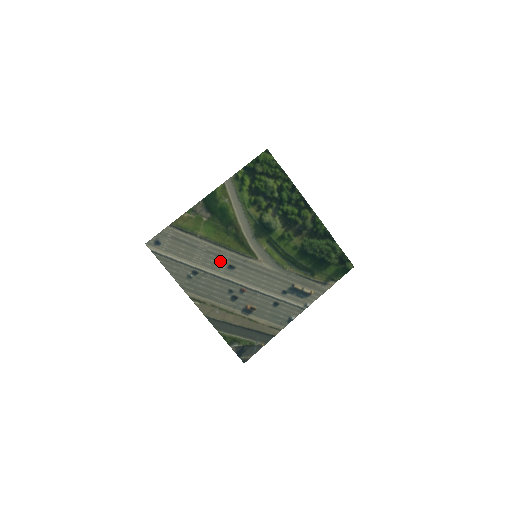
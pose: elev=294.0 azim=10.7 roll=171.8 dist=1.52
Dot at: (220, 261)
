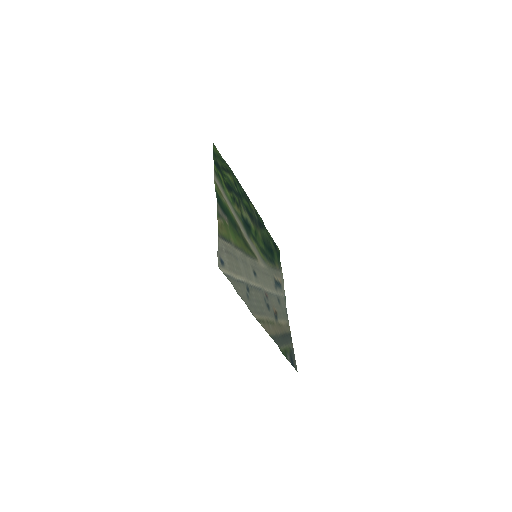
Dot at: (249, 269)
